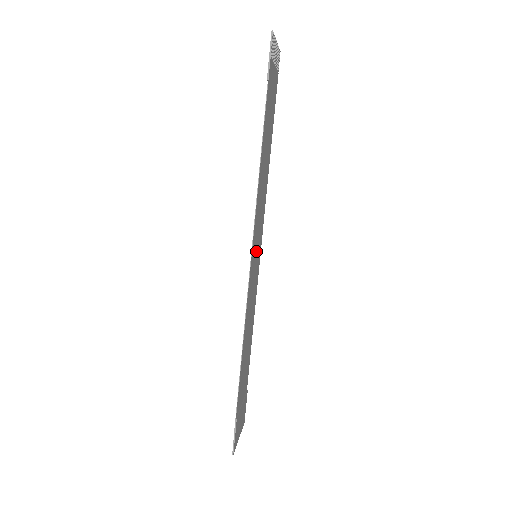
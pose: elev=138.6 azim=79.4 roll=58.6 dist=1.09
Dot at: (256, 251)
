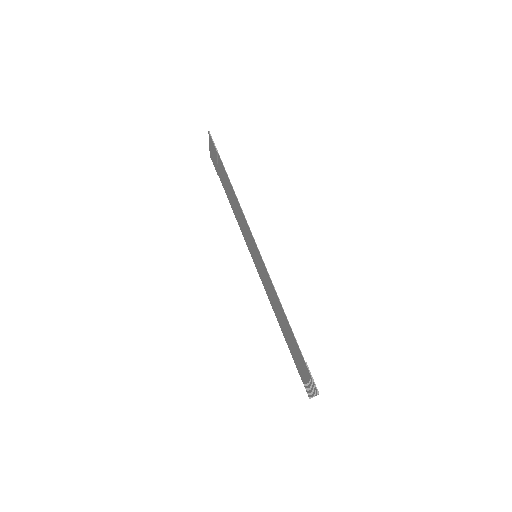
Dot at: (255, 252)
